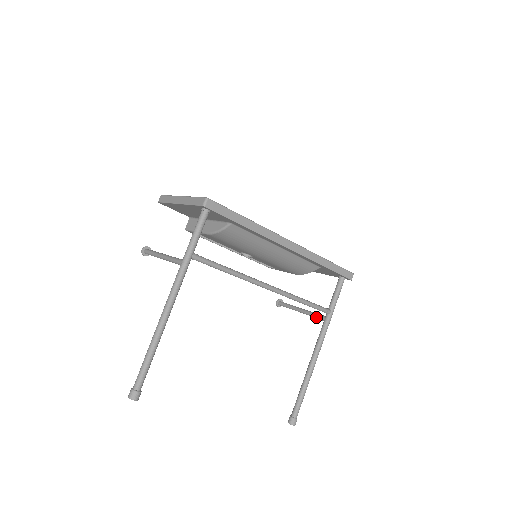
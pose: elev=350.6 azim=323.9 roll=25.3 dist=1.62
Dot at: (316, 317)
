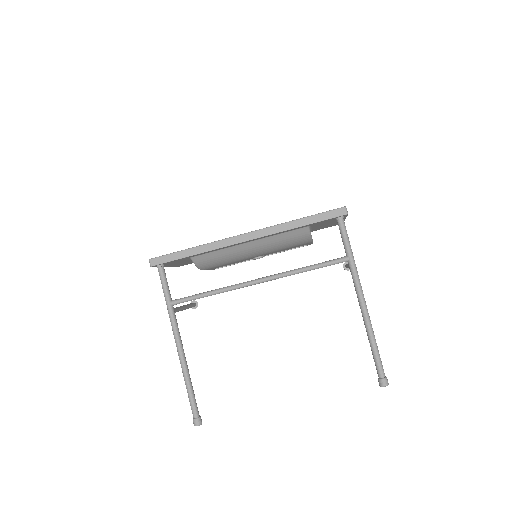
Dot at: occluded
